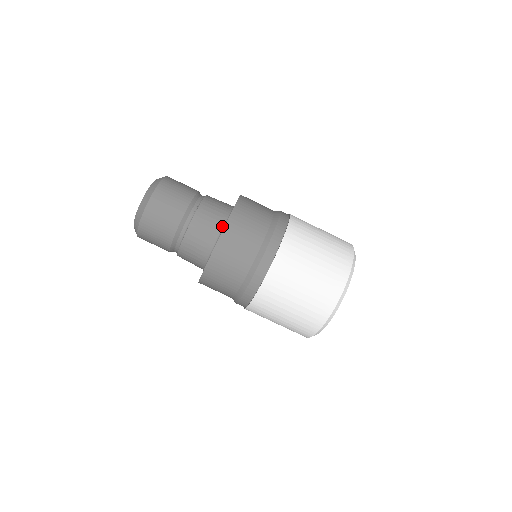
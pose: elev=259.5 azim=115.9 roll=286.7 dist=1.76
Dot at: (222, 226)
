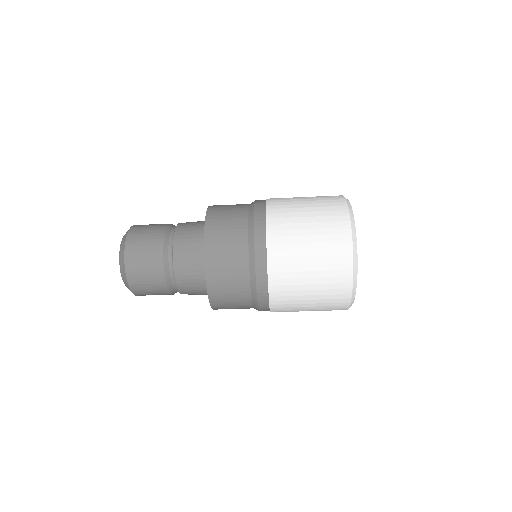
Dot at: occluded
